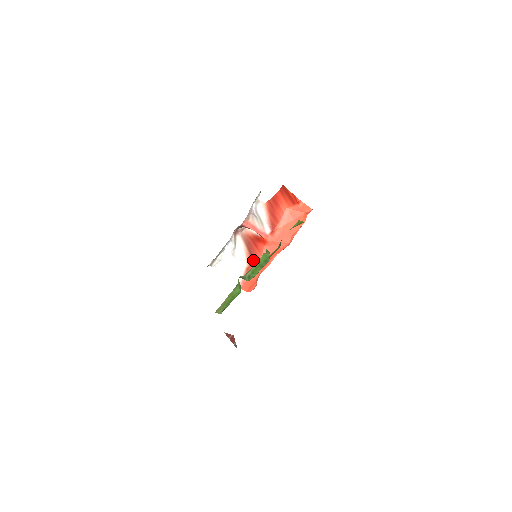
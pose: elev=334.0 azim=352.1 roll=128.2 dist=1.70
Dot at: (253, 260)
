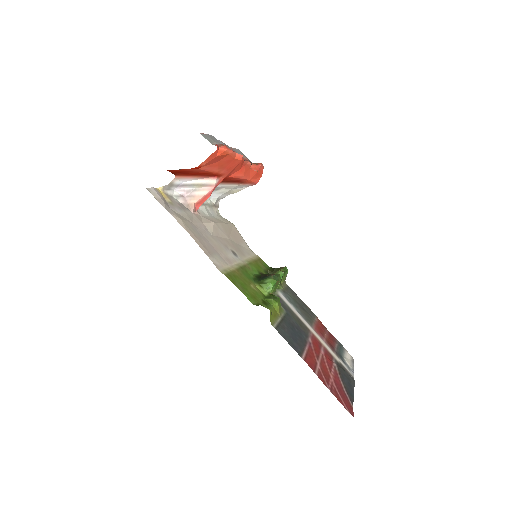
Dot at: (236, 182)
